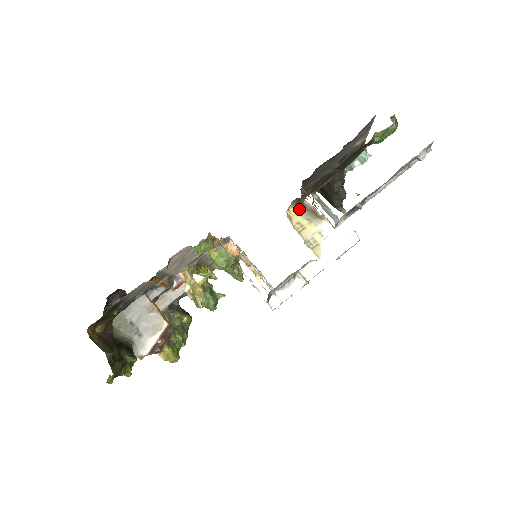
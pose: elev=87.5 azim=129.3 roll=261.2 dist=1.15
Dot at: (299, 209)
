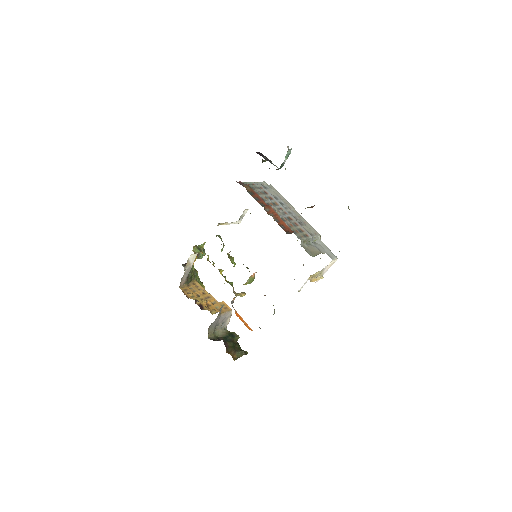
Dot at: (313, 274)
